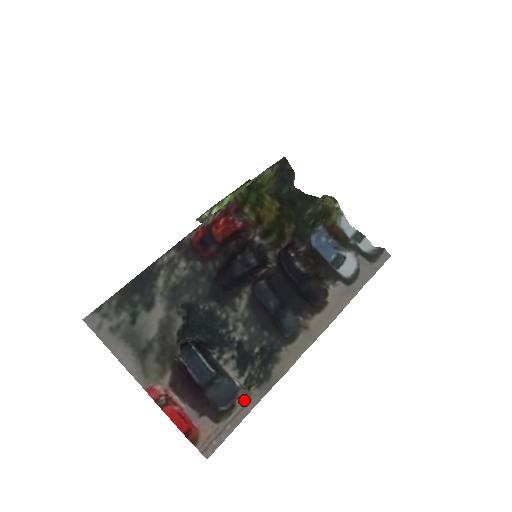
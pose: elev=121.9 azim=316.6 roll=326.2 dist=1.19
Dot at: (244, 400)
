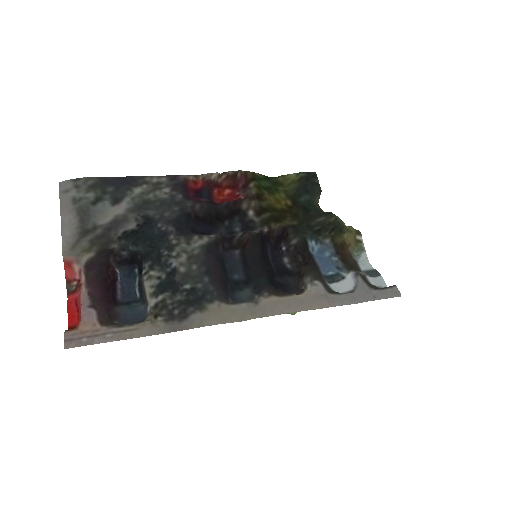
Dot at: (143, 324)
